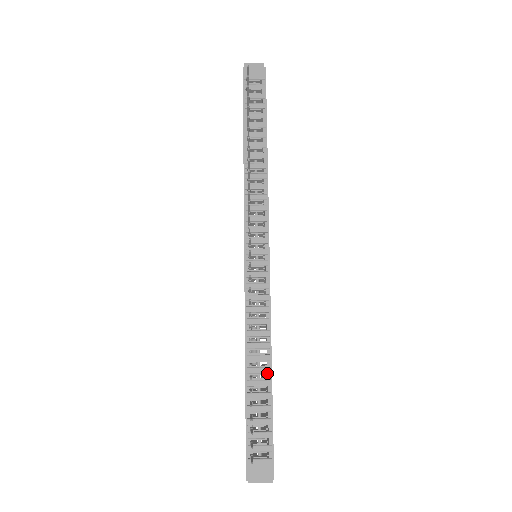
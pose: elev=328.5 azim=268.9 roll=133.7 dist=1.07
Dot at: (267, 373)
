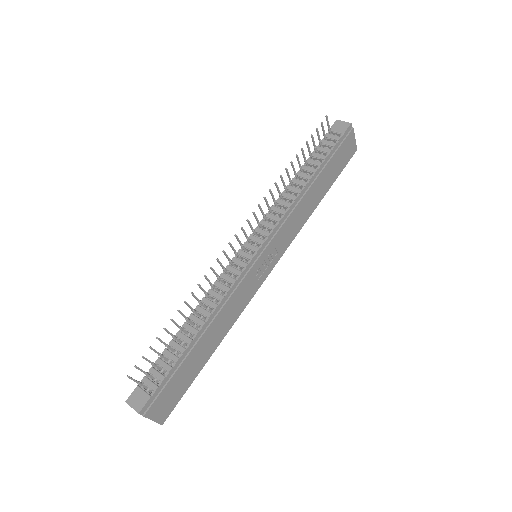
Dot at: (194, 334)
